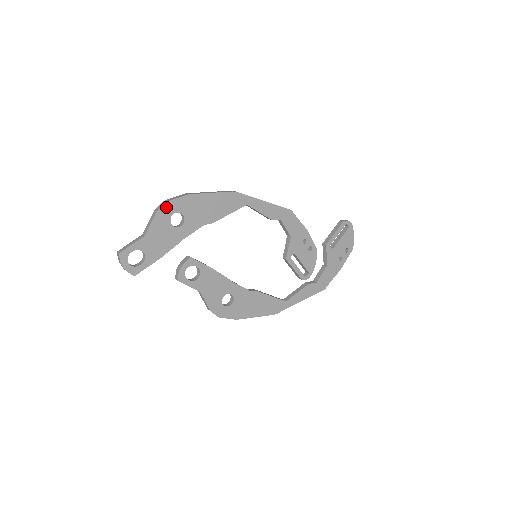
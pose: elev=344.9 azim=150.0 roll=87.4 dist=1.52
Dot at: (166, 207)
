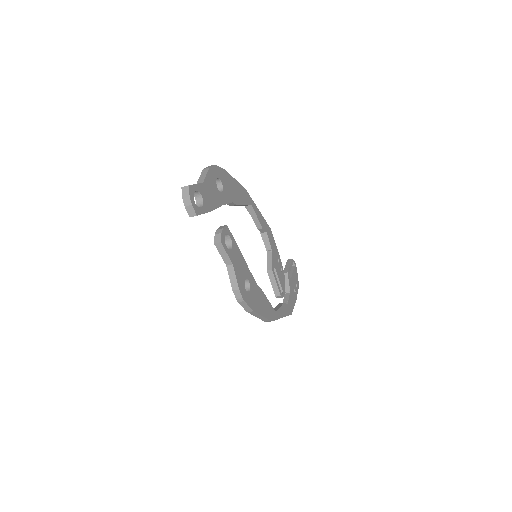
Dot at: (214, 169)
